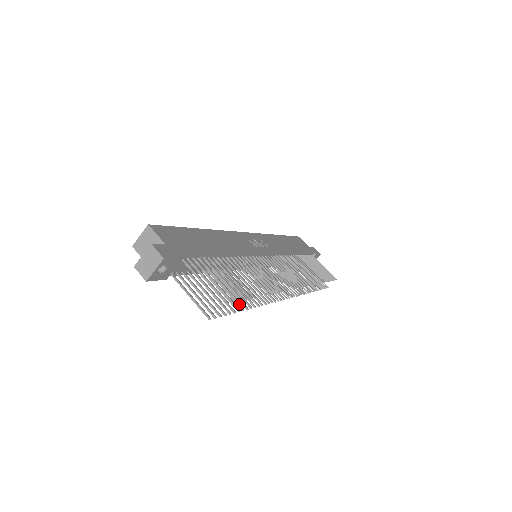
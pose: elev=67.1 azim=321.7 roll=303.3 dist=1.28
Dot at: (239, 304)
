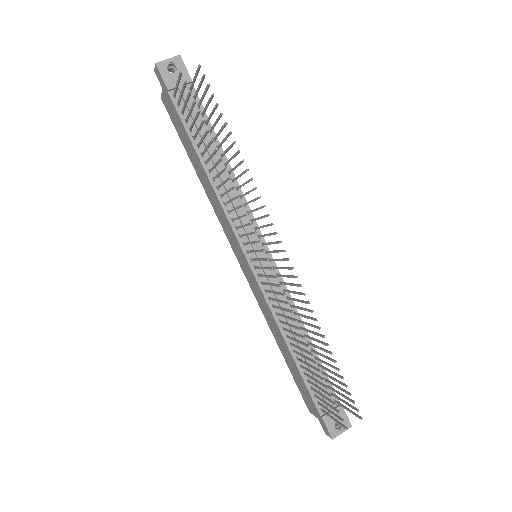
Dot at: (212, 142)
